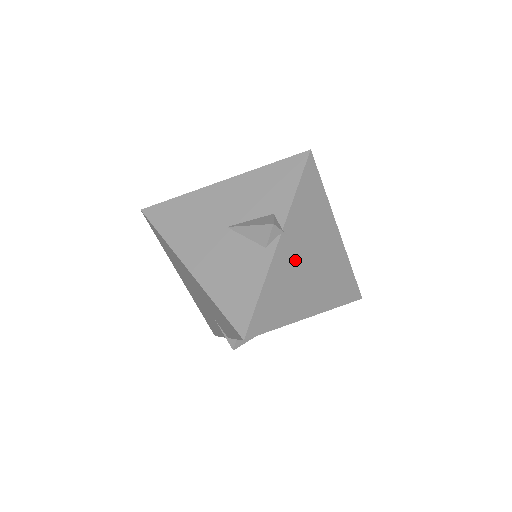
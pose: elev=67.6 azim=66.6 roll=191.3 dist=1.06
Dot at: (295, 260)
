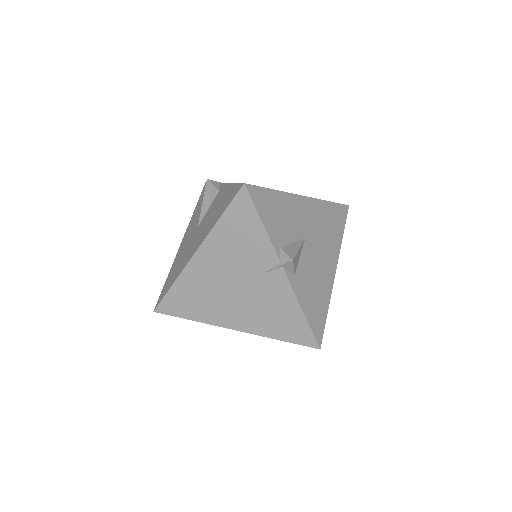
Dot at: occluded
